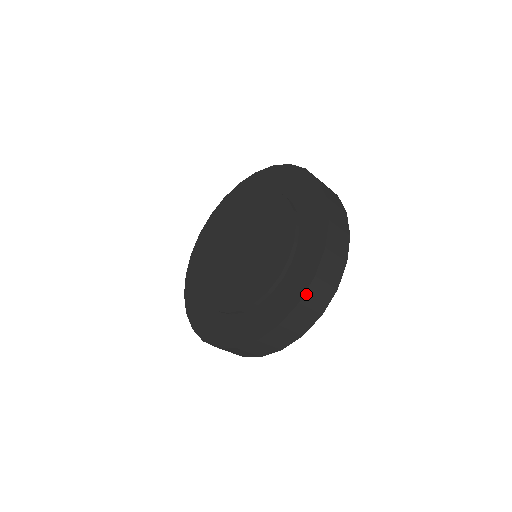
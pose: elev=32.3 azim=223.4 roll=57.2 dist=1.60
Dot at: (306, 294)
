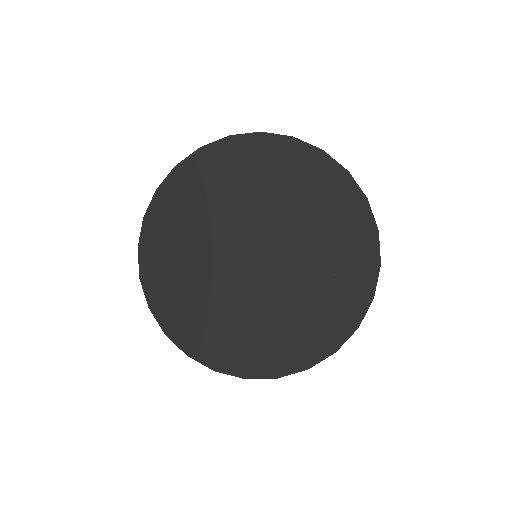
Dot at: (288, 374)
